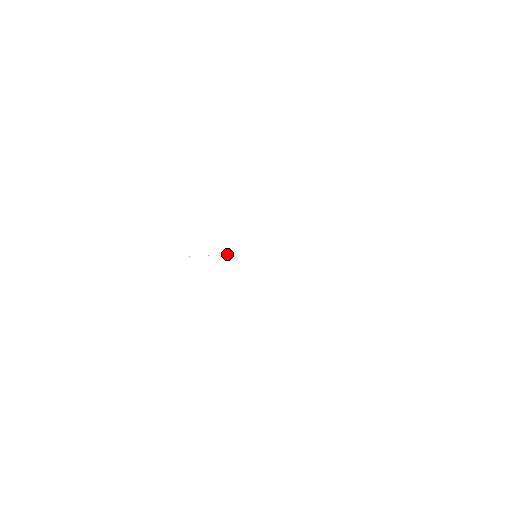
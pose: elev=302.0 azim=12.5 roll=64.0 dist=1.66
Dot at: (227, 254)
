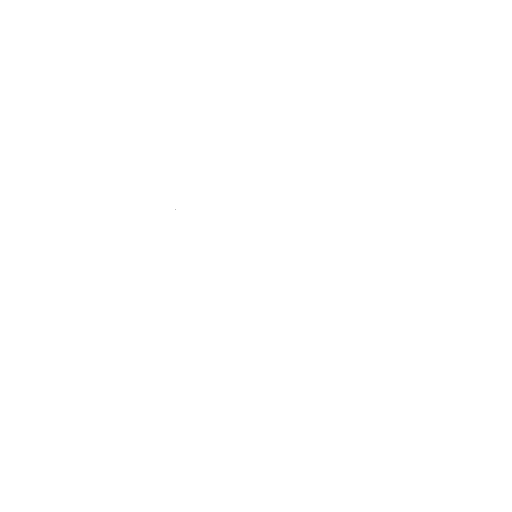
Dot at: occluded
